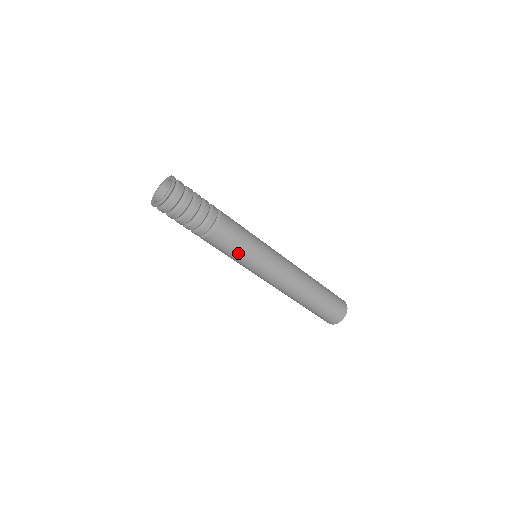
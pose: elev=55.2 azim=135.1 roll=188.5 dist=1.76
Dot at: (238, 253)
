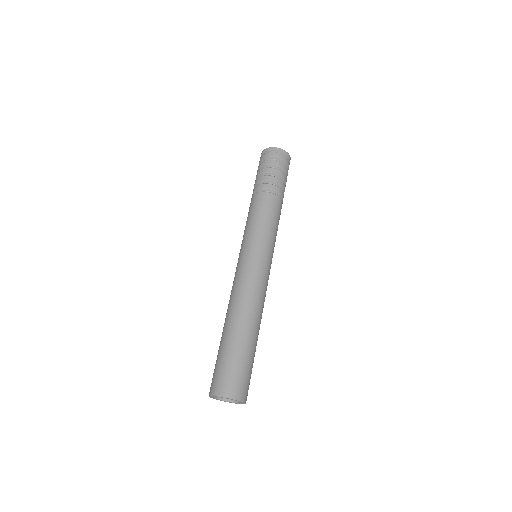
Dot at: (263, 224)
